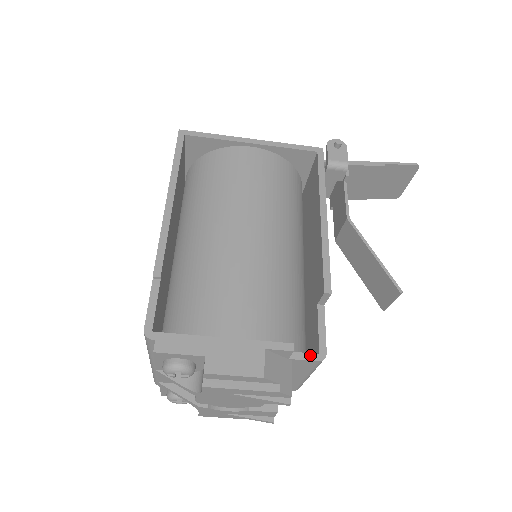
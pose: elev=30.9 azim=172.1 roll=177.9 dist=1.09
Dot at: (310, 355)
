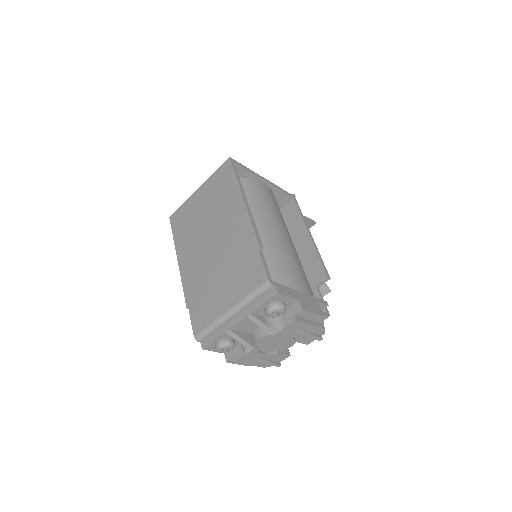
Dot at: (324, 313)
